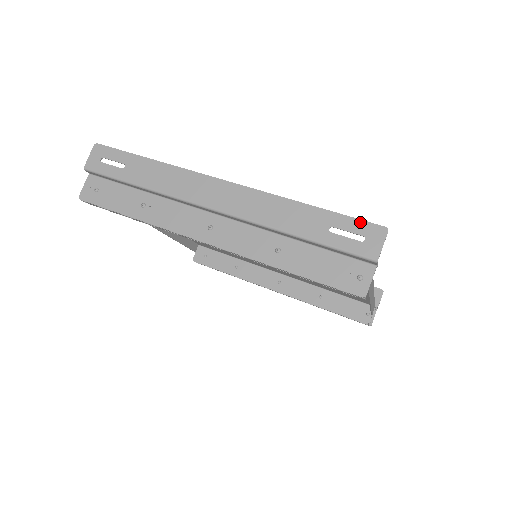
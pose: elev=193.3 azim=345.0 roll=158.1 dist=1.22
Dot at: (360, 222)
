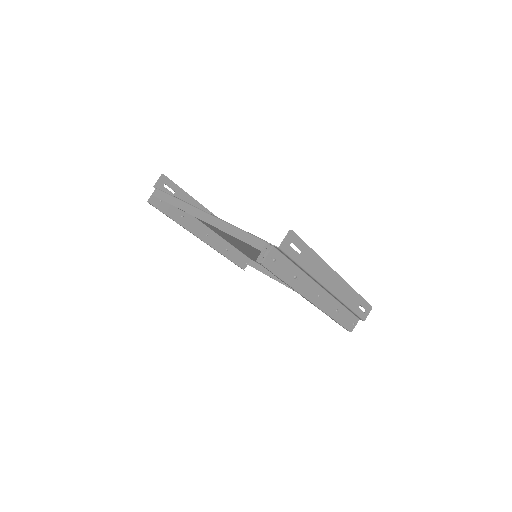
Dot at: (368, 304)
